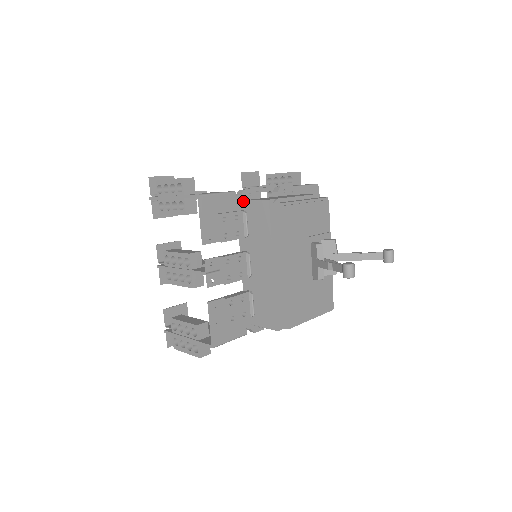
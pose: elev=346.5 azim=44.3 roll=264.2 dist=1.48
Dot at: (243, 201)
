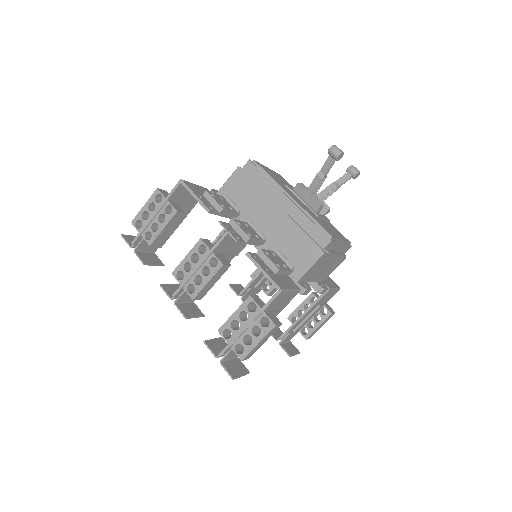
Dot at: (217, 192)
